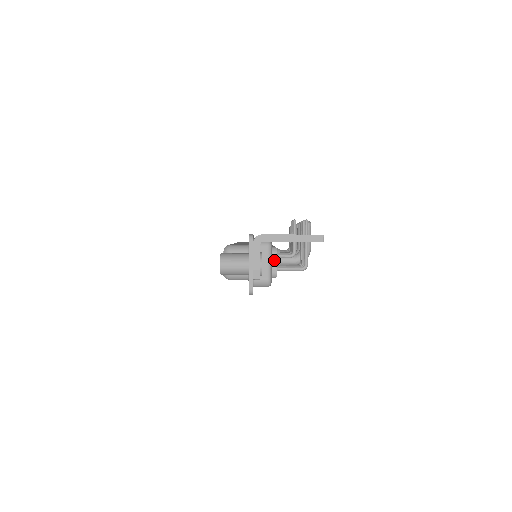
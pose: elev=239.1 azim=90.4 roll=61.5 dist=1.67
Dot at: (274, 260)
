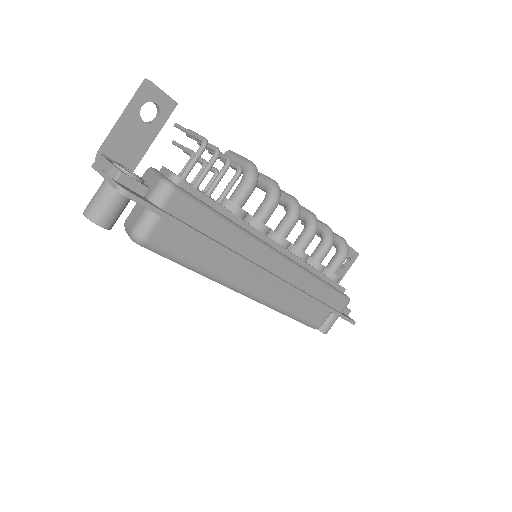
Dot at: (164, 171)
